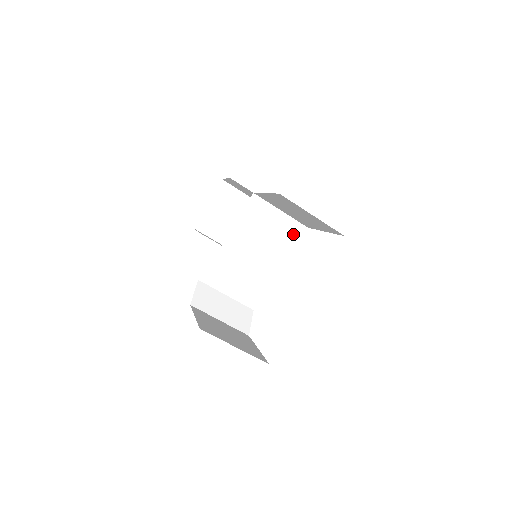
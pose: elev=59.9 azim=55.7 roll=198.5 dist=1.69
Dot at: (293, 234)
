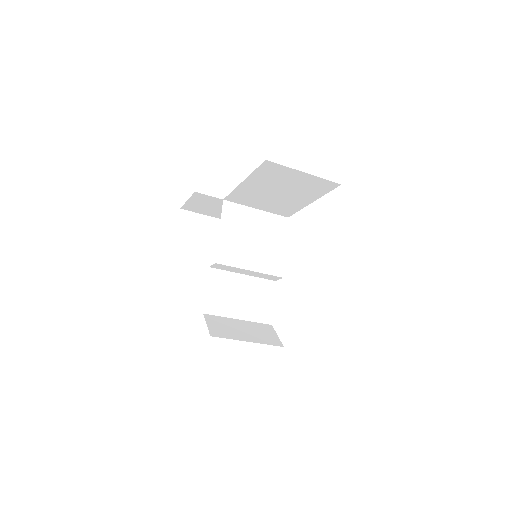
Dot at: (277, 228)
